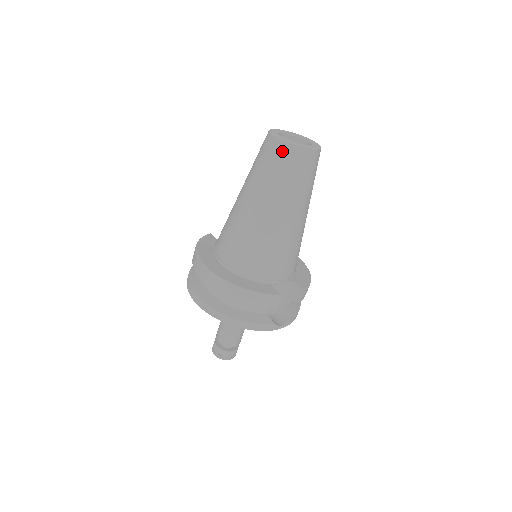
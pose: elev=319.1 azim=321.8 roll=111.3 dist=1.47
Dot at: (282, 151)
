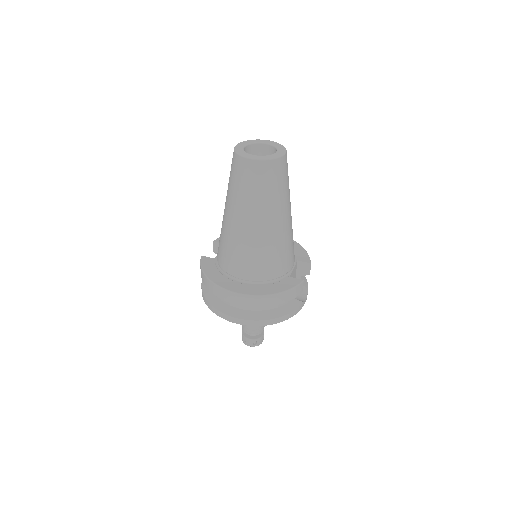
Dot at: (263, 169)
